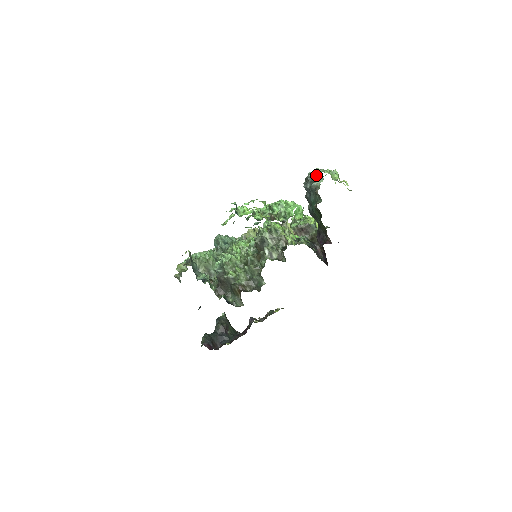
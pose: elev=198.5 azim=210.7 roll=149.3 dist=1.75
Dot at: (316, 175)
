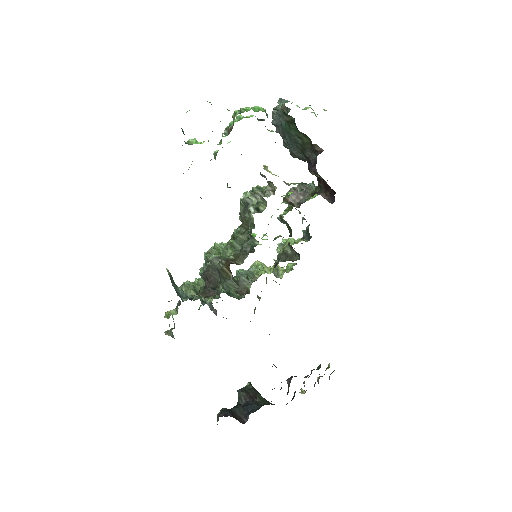
Dot at: (280, 103)
